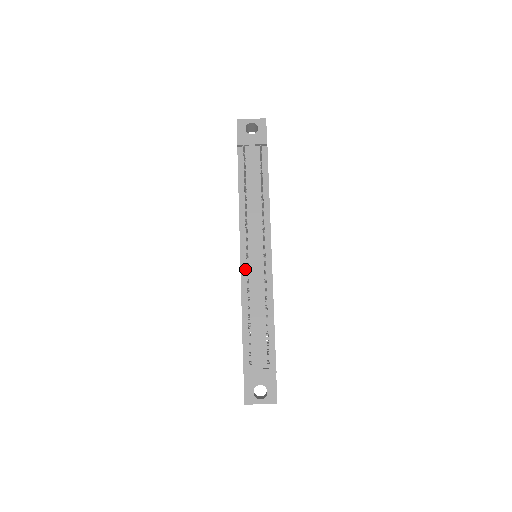
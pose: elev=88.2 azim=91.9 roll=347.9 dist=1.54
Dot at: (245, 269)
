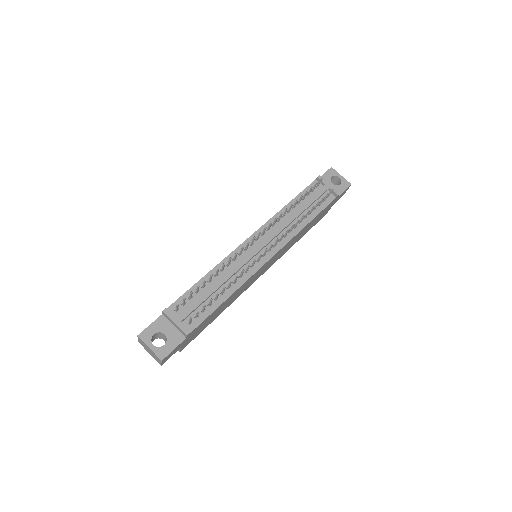
Dot at: occluded
